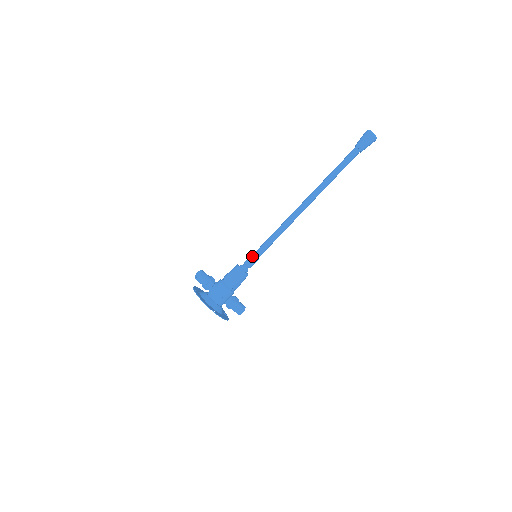
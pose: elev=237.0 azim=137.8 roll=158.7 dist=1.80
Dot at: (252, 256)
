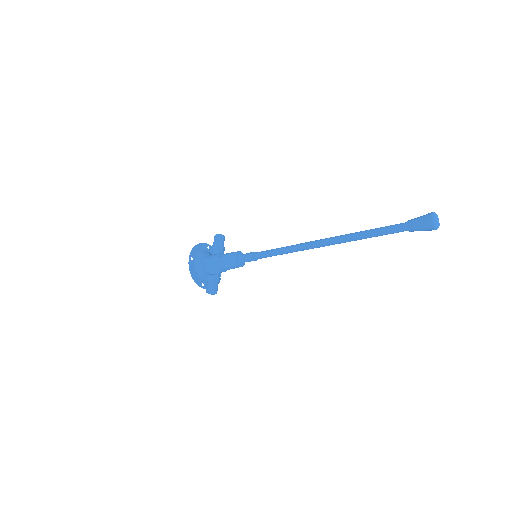
Dot at: (253, 252)
